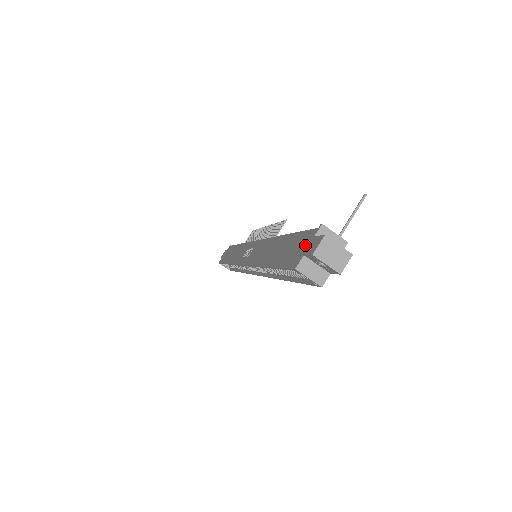
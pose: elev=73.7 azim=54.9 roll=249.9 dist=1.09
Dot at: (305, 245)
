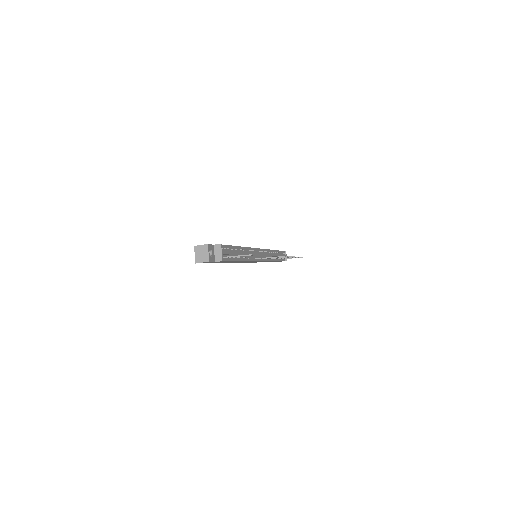
Dot at: occluded
